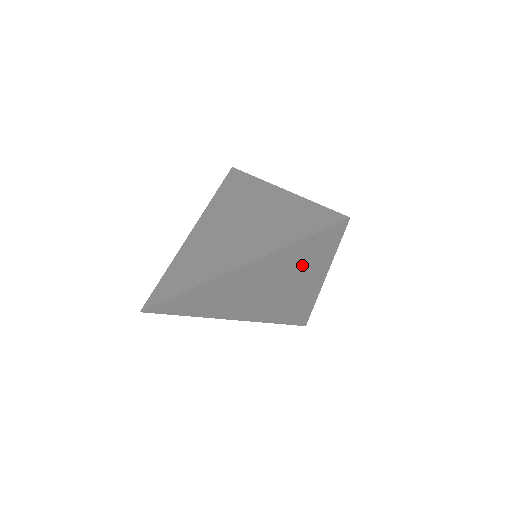
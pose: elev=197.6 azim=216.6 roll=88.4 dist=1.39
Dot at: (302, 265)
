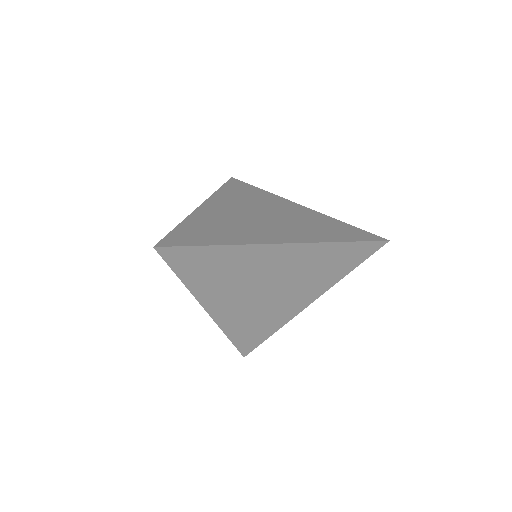
Dot at: (318, 273)
